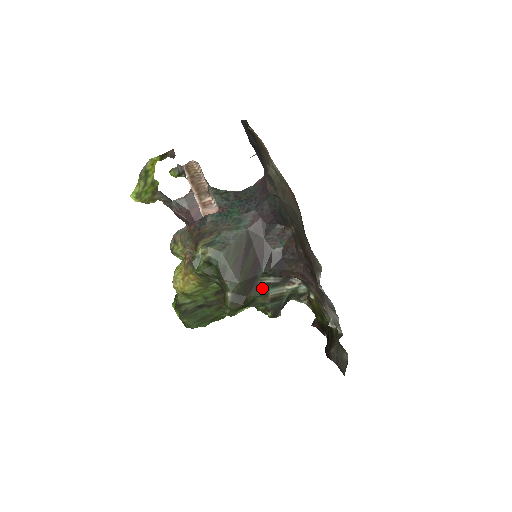
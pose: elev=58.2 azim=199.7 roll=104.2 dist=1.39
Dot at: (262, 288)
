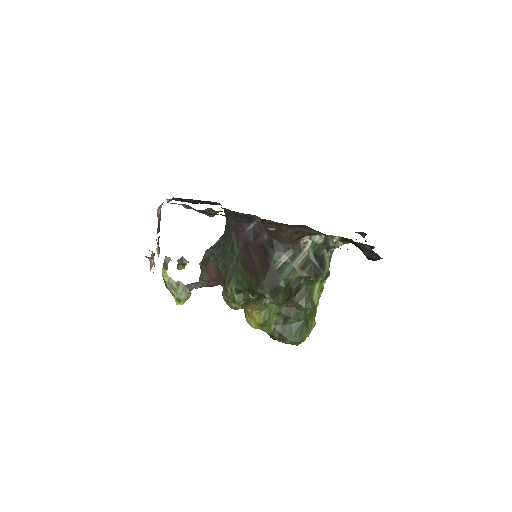
Dot at: (284, 269)
